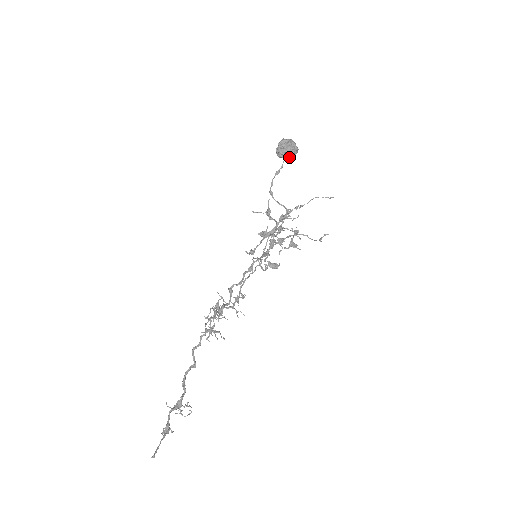
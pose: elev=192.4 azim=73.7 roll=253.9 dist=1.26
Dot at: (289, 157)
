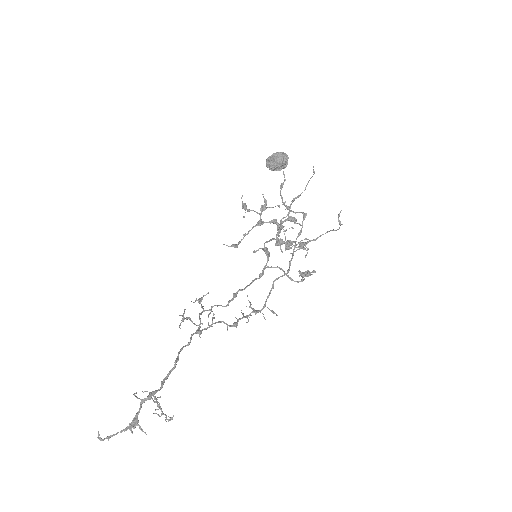
Dot at: (276, 164)
